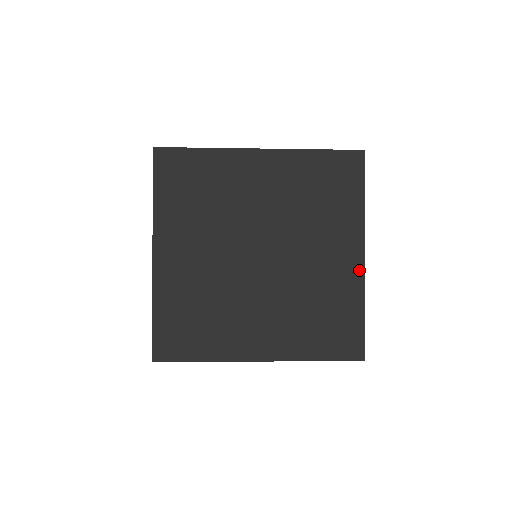
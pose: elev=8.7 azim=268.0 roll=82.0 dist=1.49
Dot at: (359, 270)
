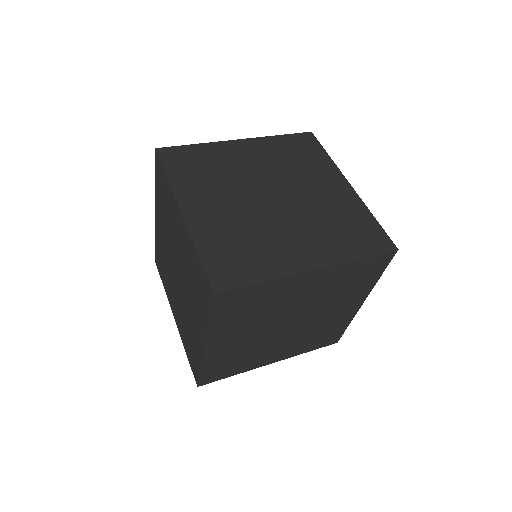
Dot at: (356, 310)
